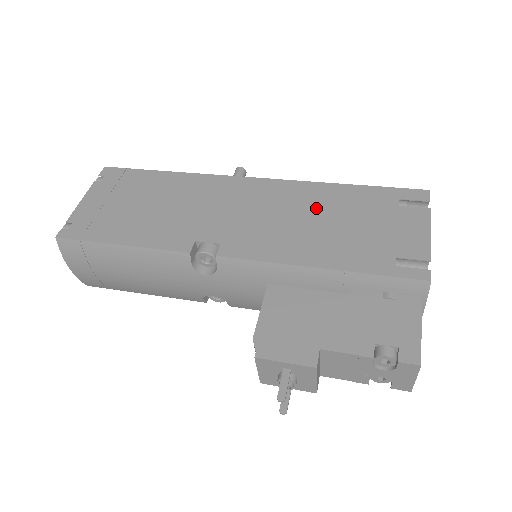
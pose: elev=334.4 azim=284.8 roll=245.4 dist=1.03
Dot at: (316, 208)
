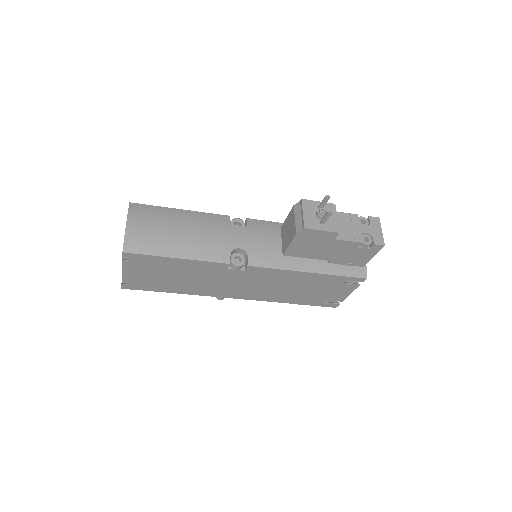
Dot at: occluded
